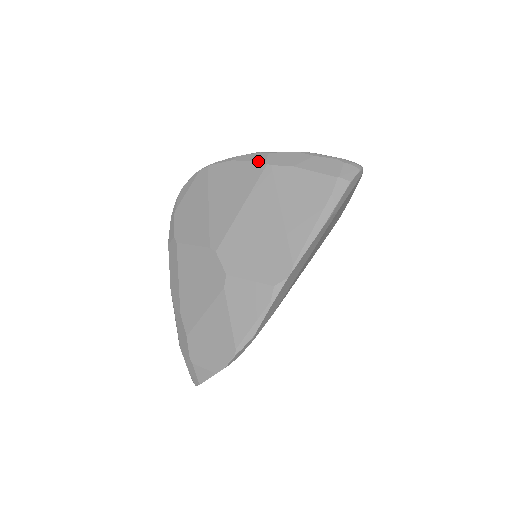
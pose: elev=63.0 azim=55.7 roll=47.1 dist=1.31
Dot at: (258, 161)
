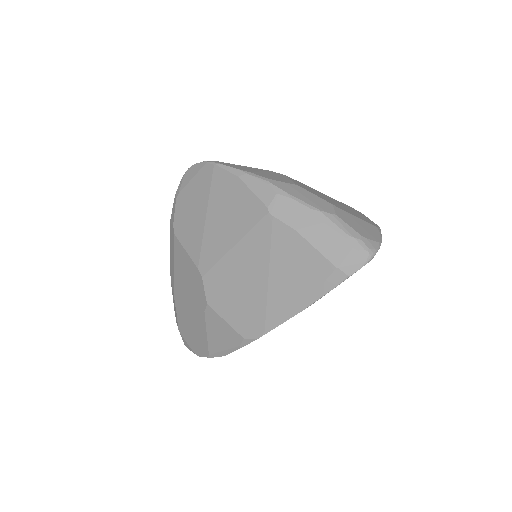
Dot at: (262, 200)
